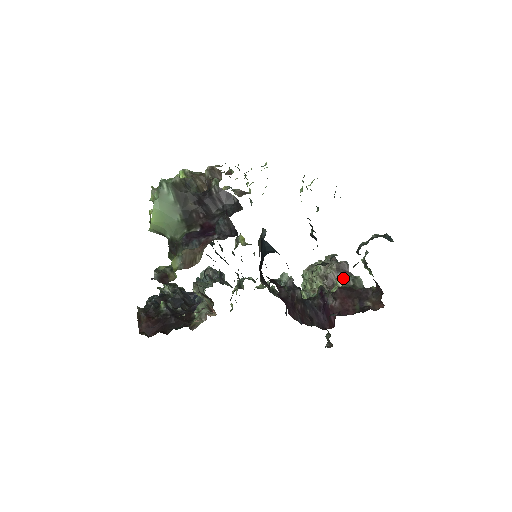
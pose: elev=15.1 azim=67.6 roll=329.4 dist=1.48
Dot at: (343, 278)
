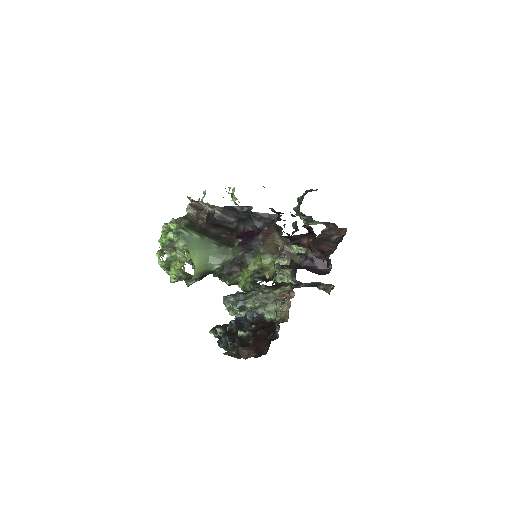
Dot at: occluded
